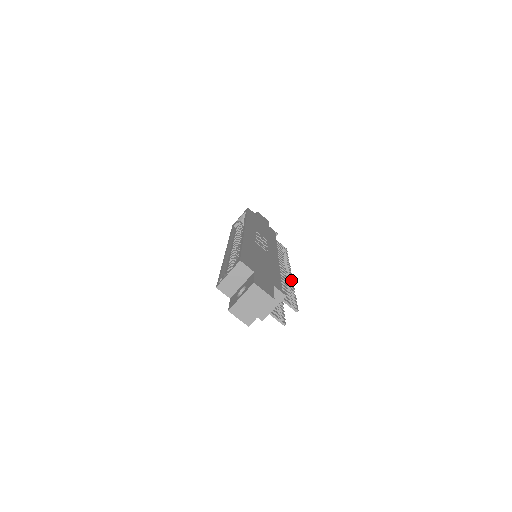
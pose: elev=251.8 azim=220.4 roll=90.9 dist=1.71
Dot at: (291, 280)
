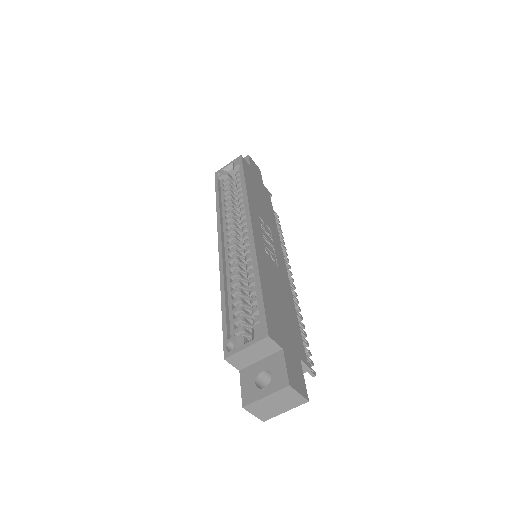
Dot at: (297, 299)
